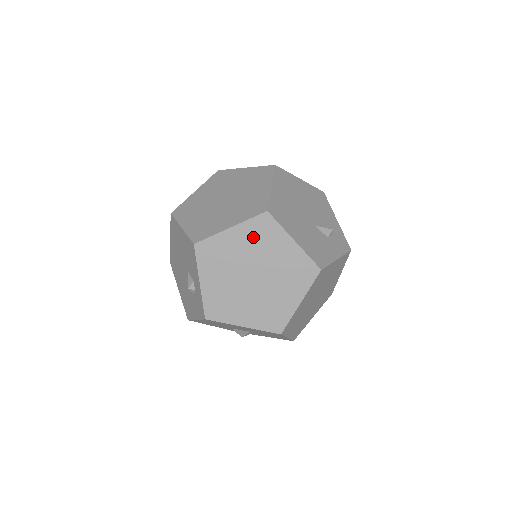
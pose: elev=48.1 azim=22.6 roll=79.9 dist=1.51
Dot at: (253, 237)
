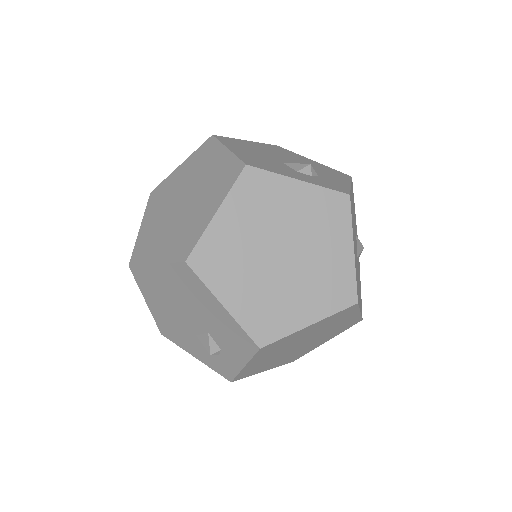
Dot at: (326, 323)
